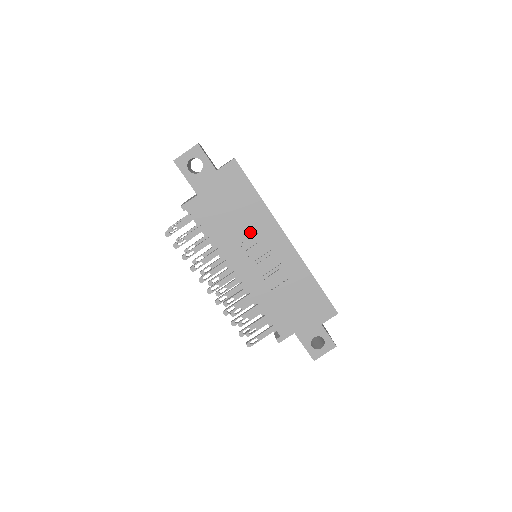
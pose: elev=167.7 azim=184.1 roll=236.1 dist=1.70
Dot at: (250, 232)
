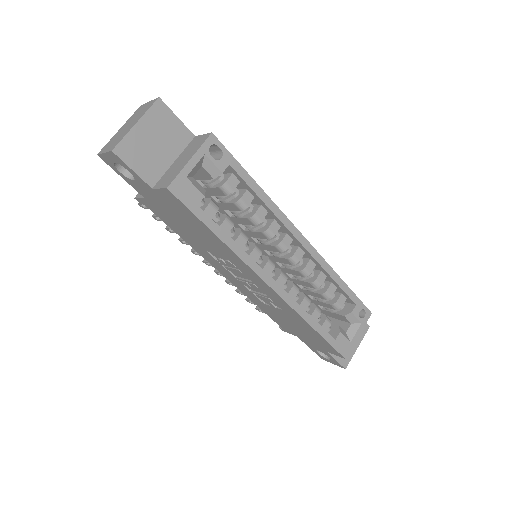
Dot at: (223, 256)
